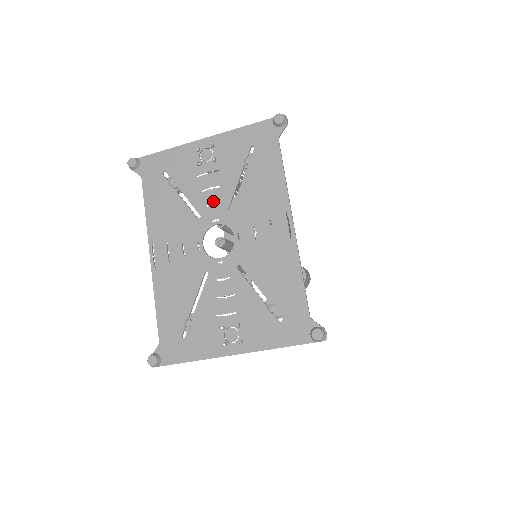
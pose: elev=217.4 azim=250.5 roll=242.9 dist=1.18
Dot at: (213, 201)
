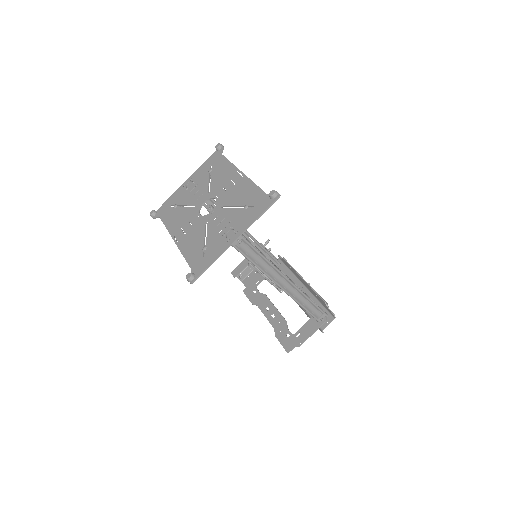
Dot at: occluded
